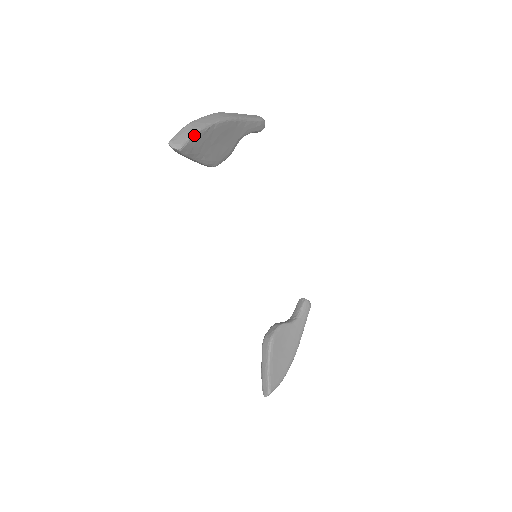
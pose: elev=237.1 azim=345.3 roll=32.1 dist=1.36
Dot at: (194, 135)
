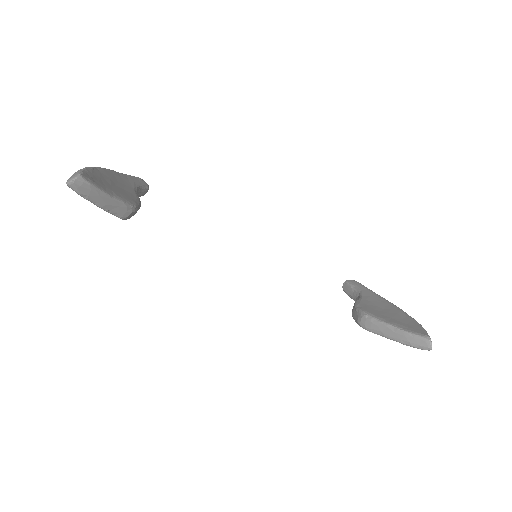
Dot at: (83, 170)
